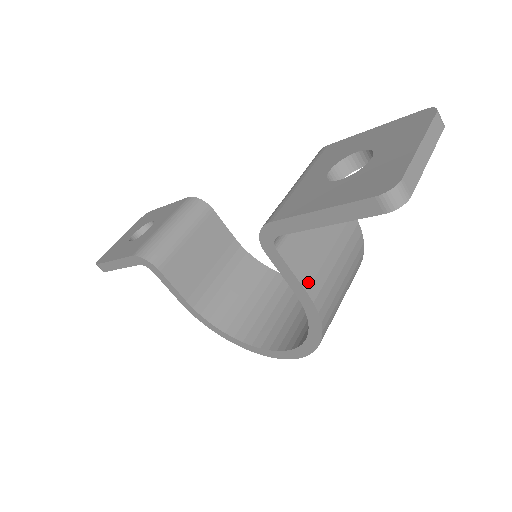
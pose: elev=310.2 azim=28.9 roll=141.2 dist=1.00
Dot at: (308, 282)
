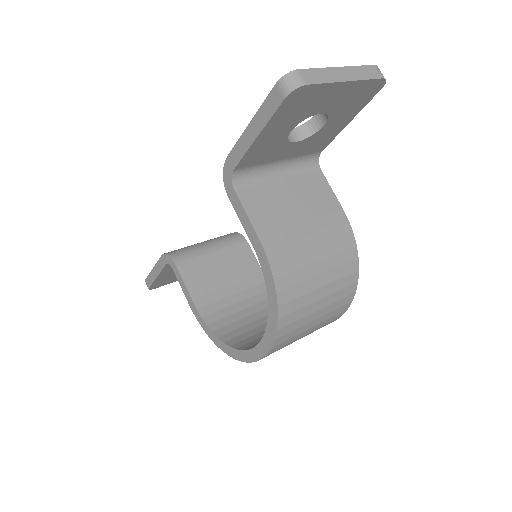
Dot at: (263, 230)
